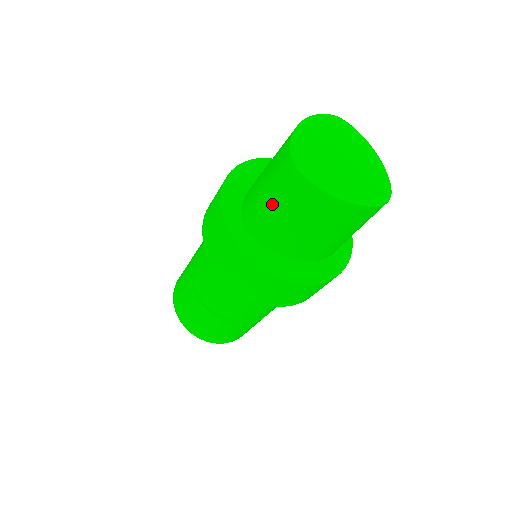
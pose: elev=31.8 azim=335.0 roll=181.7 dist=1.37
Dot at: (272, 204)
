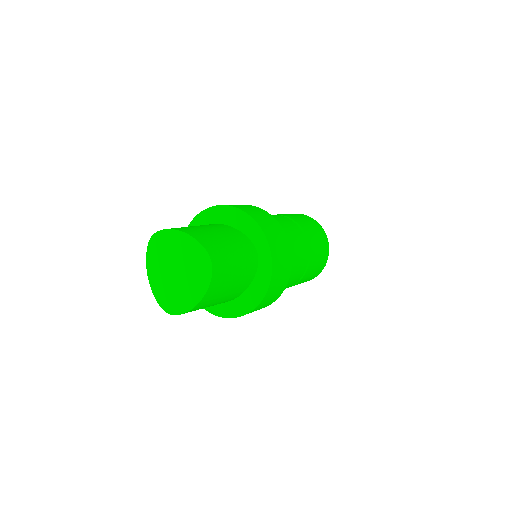
Dot at: occluded
